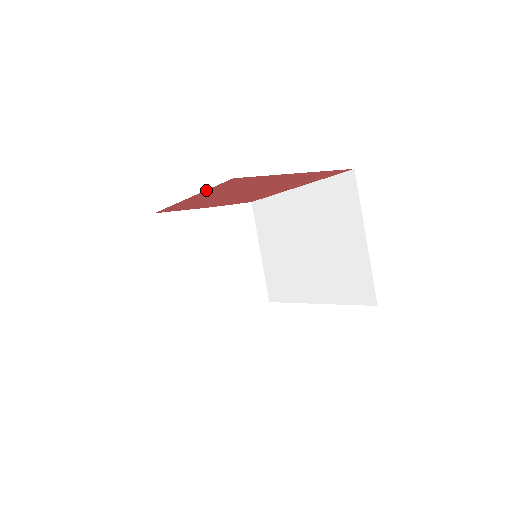
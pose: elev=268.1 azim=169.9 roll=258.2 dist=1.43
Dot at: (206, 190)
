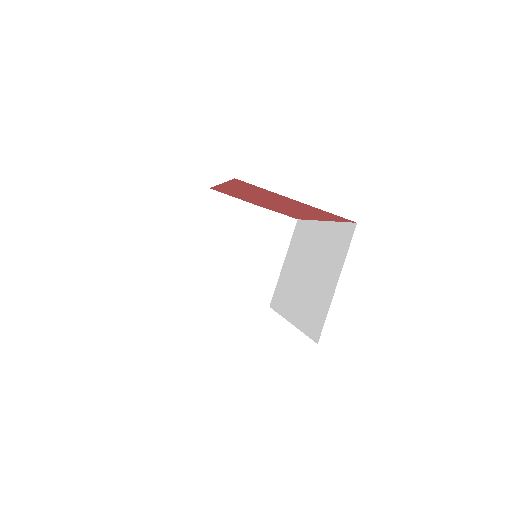
Dot at: (227, 182)
